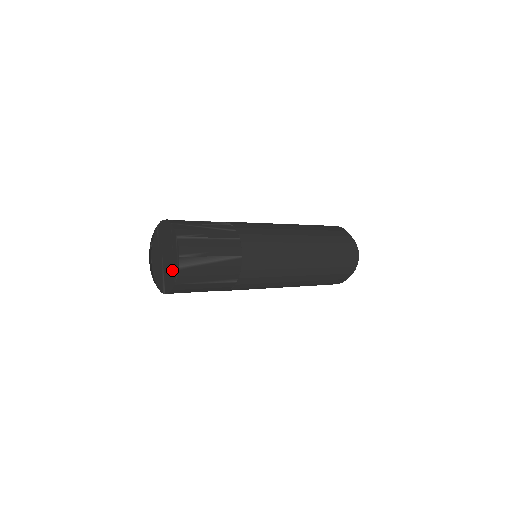
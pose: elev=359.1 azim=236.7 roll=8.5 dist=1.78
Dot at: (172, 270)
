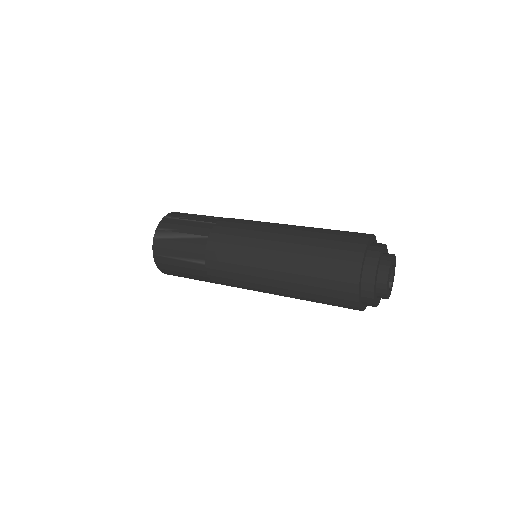
Dot at: occluded
